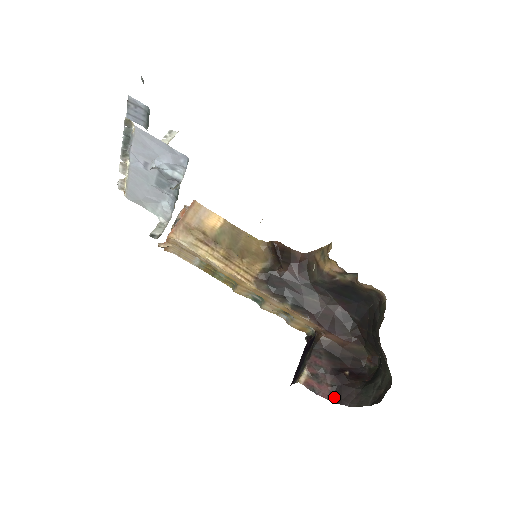
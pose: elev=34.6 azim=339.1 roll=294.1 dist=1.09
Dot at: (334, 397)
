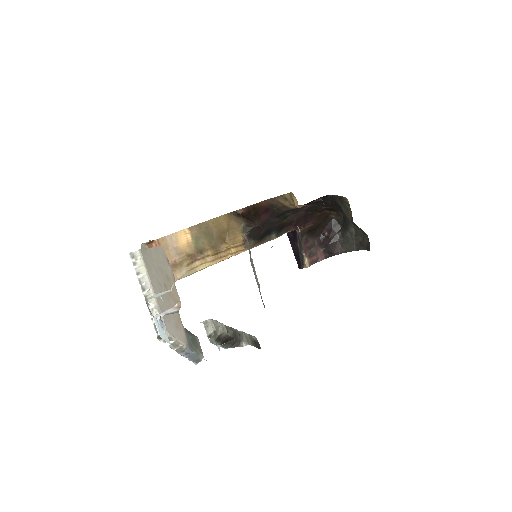
Dot at: (328, 254)
